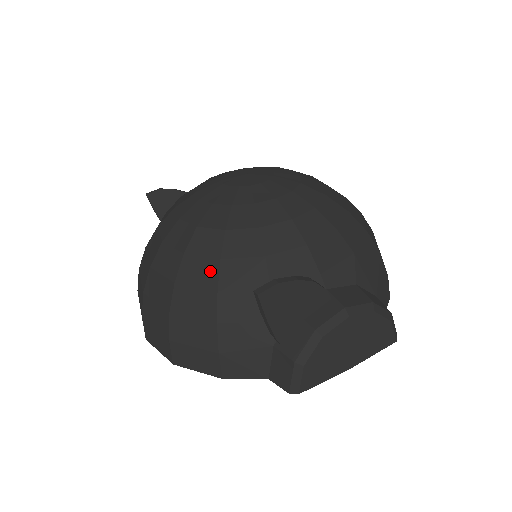
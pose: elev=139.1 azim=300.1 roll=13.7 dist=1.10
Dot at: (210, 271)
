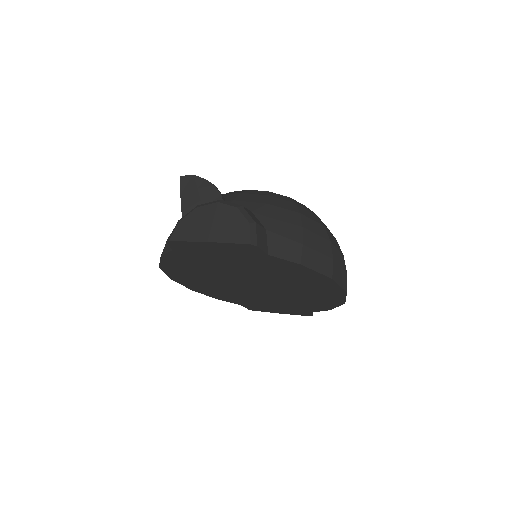
Dot at: occluded
